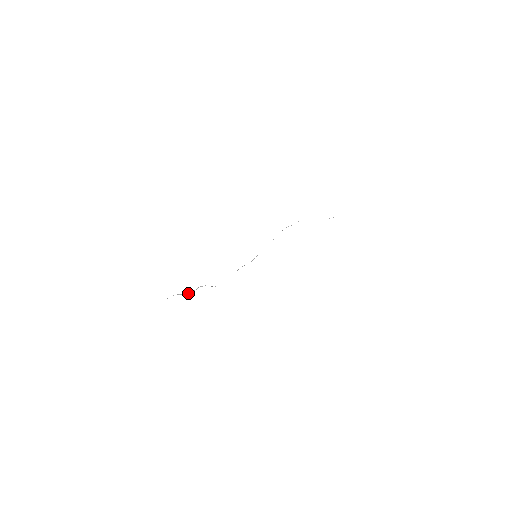
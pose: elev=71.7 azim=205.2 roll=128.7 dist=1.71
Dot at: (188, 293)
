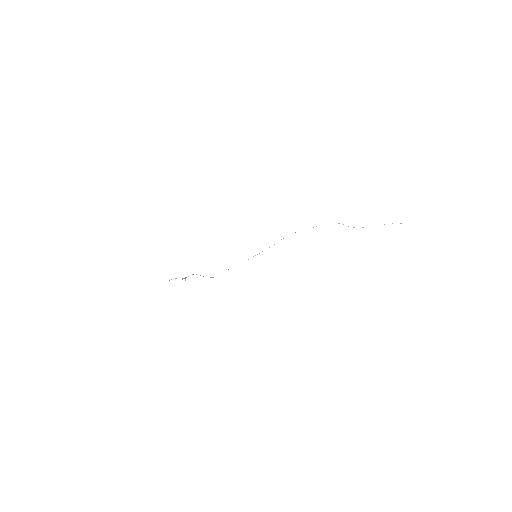
Dot at: (182, 278)
